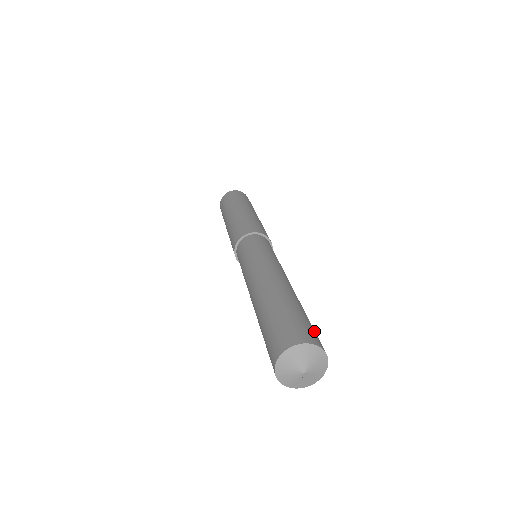
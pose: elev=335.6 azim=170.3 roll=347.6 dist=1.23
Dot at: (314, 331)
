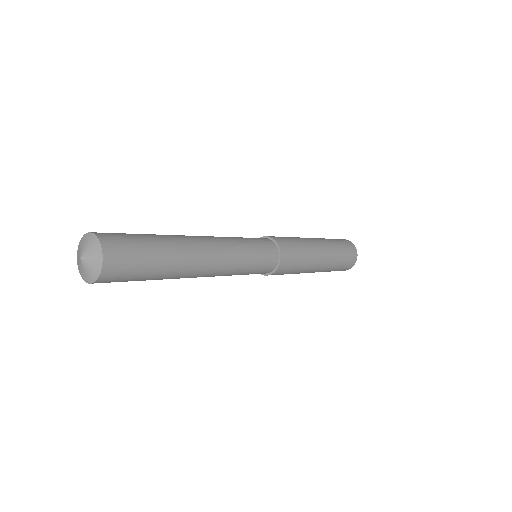
Dot at: (132, 262)
